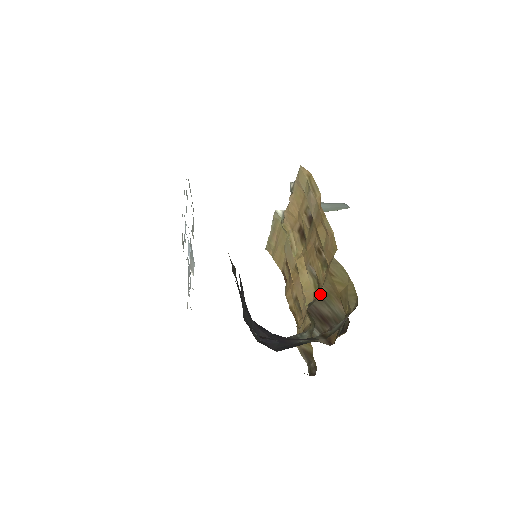
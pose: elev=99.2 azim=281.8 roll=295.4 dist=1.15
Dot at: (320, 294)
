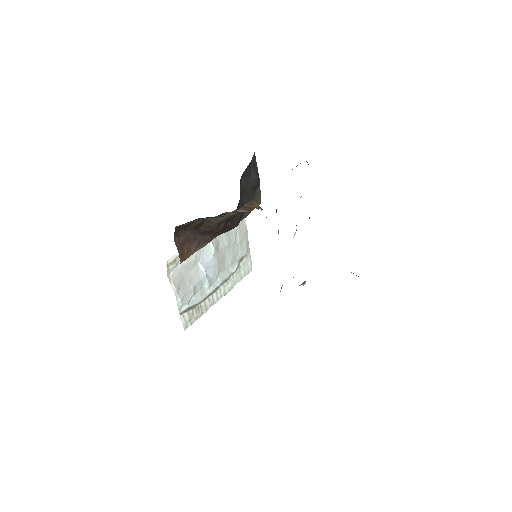
Dot at: occluded
